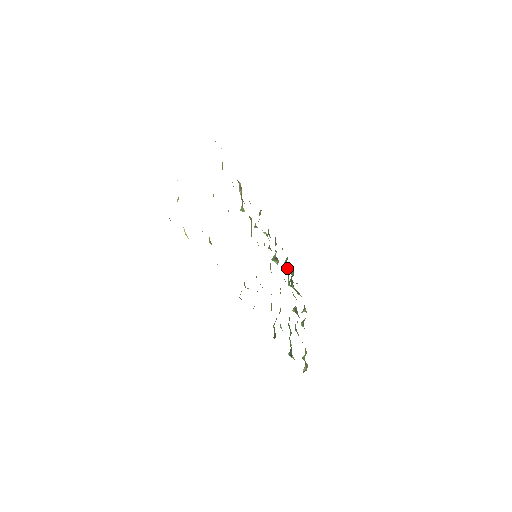
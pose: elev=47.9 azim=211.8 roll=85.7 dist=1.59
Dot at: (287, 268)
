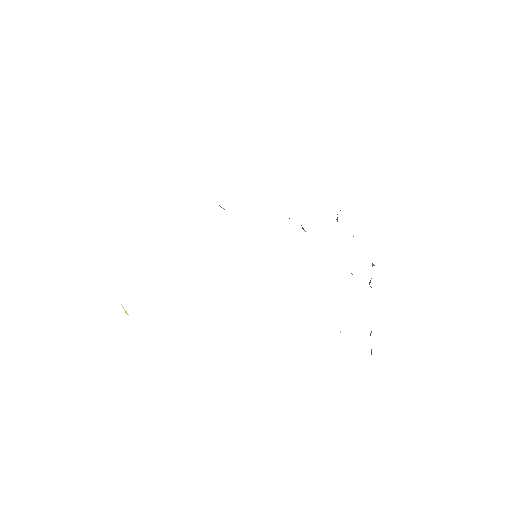
Dot at: (337, 219)
